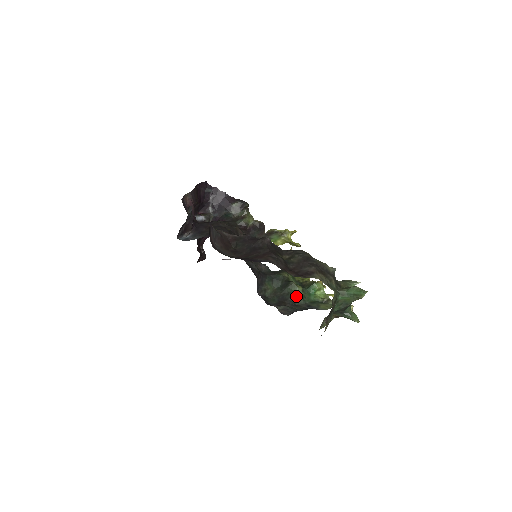
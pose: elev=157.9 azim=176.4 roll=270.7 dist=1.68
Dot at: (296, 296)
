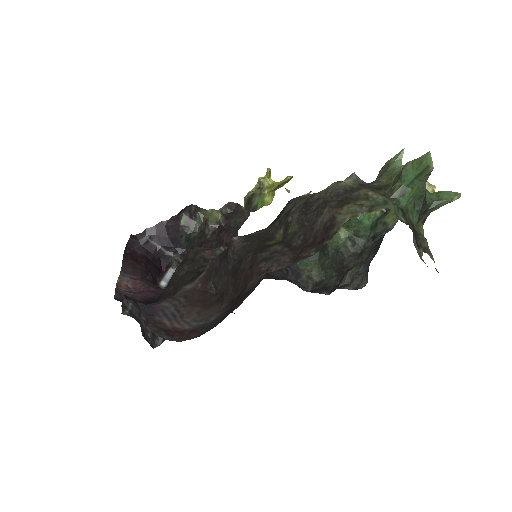
Dot at: (348, 244)
